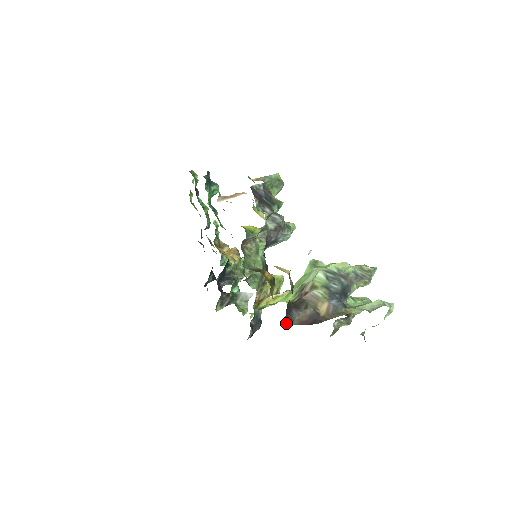
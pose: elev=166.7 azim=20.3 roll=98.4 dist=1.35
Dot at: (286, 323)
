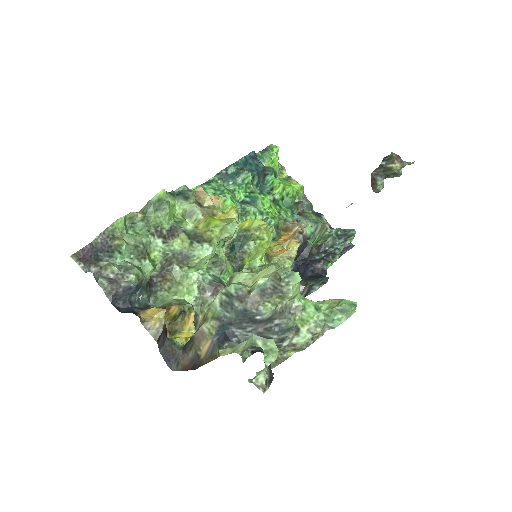
Dot at: (171, 369)
